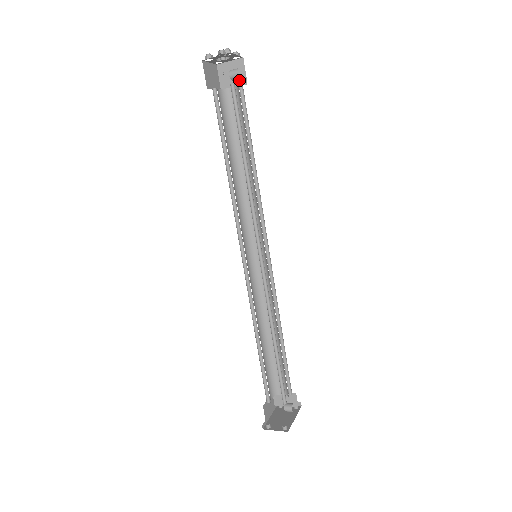
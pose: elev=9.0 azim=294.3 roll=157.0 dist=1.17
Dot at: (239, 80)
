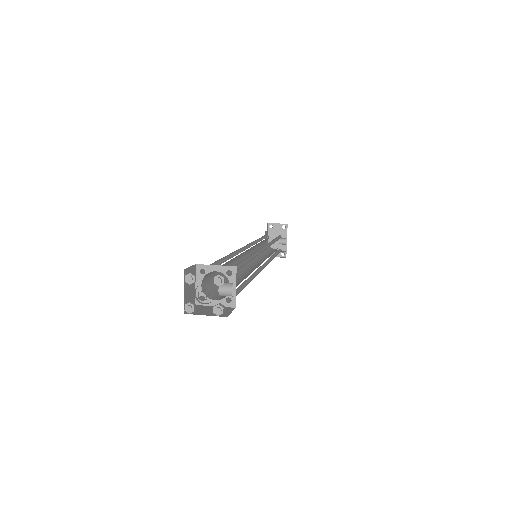
Dot at: (223, 267)
